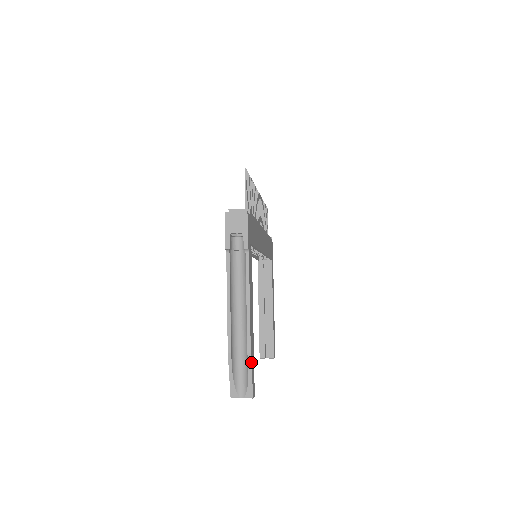
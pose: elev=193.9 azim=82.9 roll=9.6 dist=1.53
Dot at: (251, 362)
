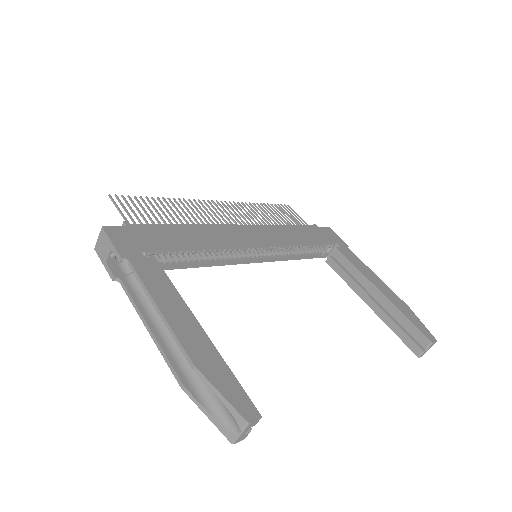
Dot at: (206, 377)
